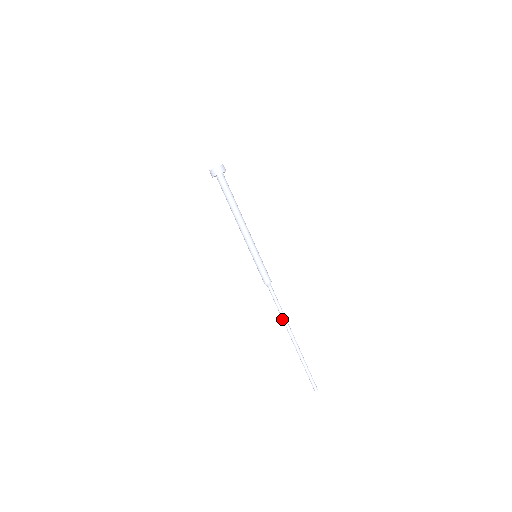
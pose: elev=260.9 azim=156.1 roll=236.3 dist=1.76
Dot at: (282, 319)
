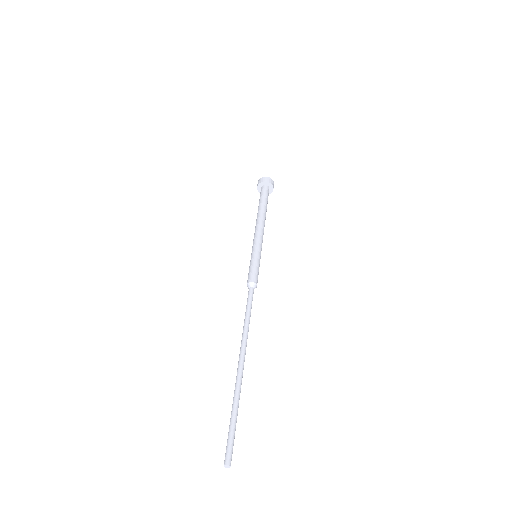
Dot at: (243, 330)
